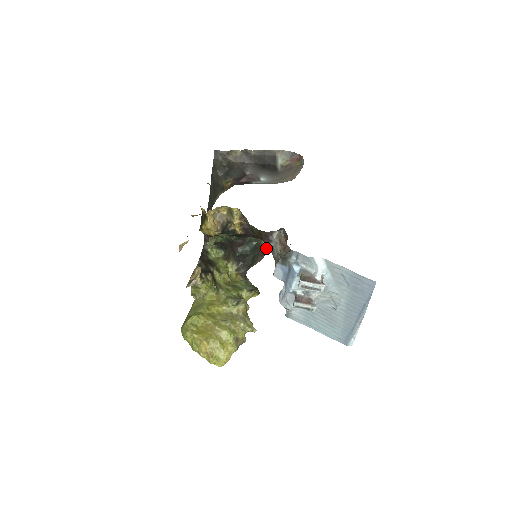
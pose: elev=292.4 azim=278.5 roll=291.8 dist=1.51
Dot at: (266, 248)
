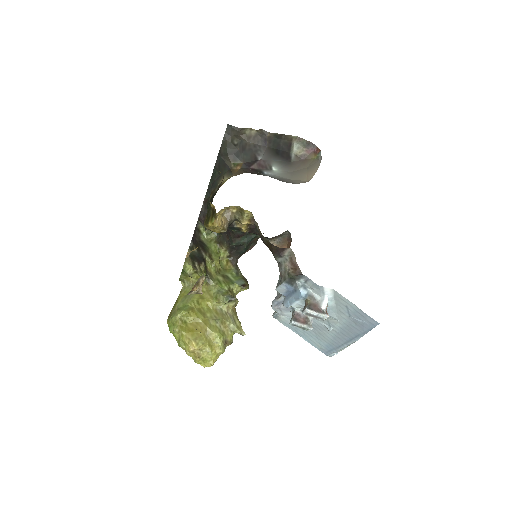
Dot at: occluded
